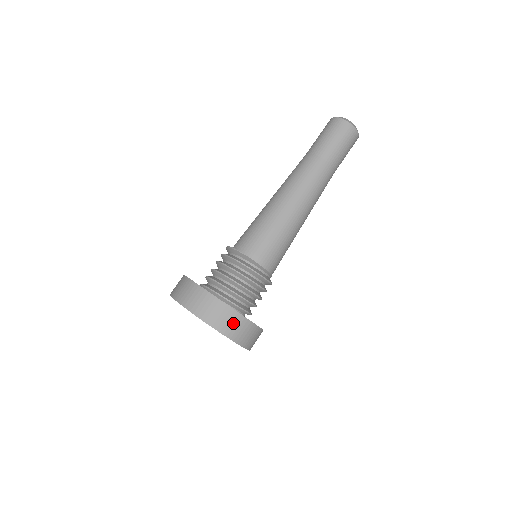
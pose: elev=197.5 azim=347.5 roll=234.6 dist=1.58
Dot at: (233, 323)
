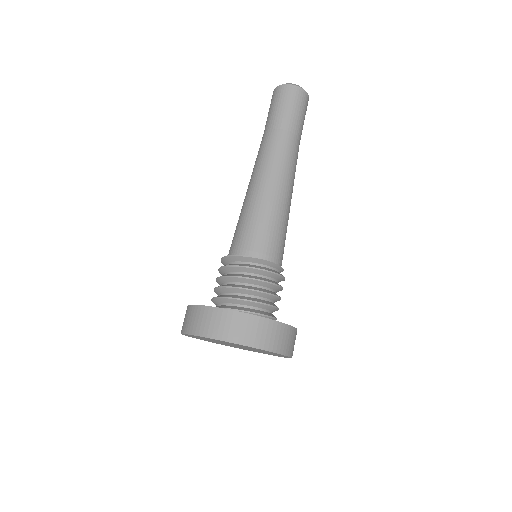
Dot at: (284, 337)
